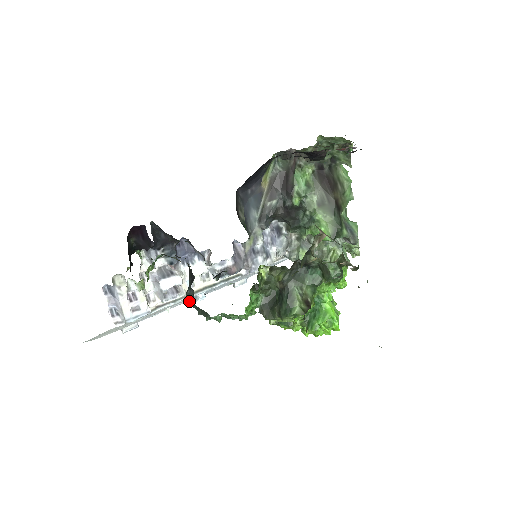
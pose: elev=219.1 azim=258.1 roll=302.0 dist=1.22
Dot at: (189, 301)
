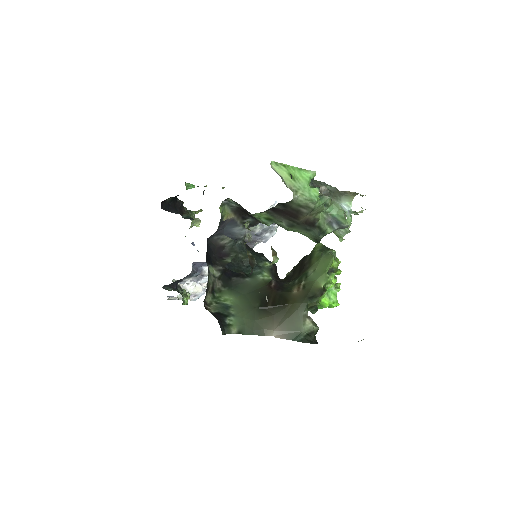
Dot at: occluded
